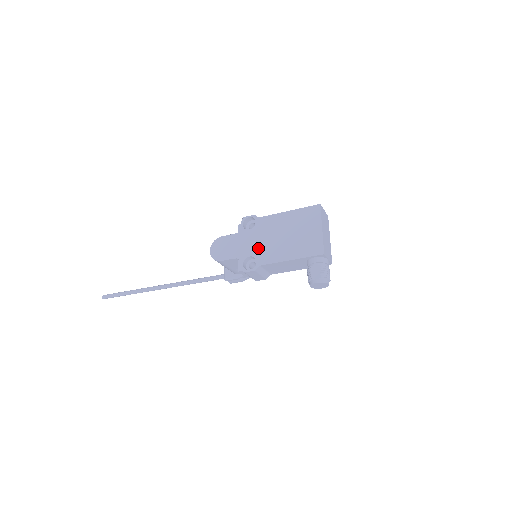
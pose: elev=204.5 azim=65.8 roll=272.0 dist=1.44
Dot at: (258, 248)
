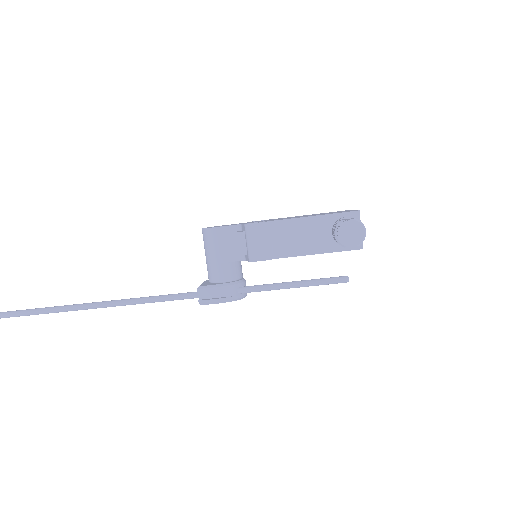
Dot at: (270, 220)
